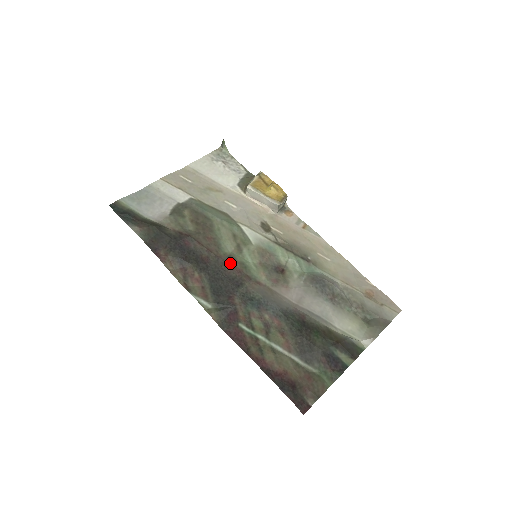
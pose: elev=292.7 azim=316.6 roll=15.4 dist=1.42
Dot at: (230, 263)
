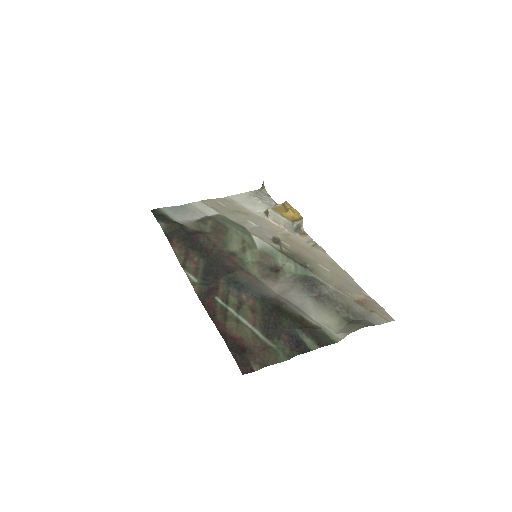
Dot at: (229, 256)
